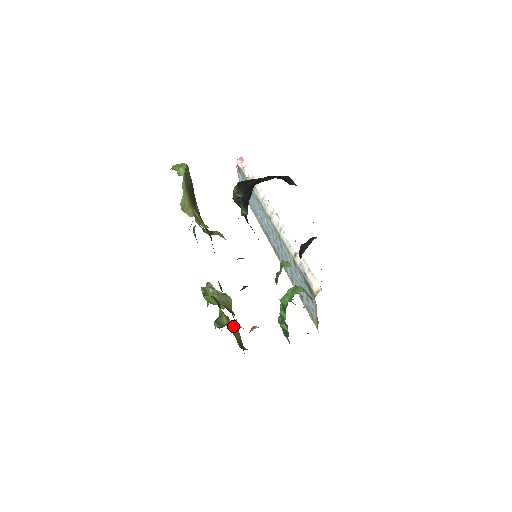
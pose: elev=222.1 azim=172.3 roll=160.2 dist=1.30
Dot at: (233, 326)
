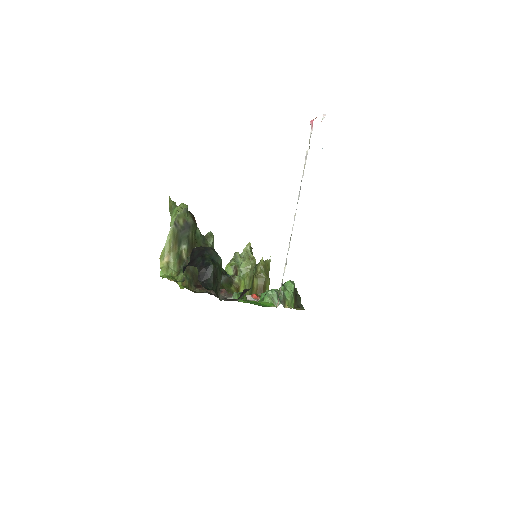
Dot at: (262, 276)
